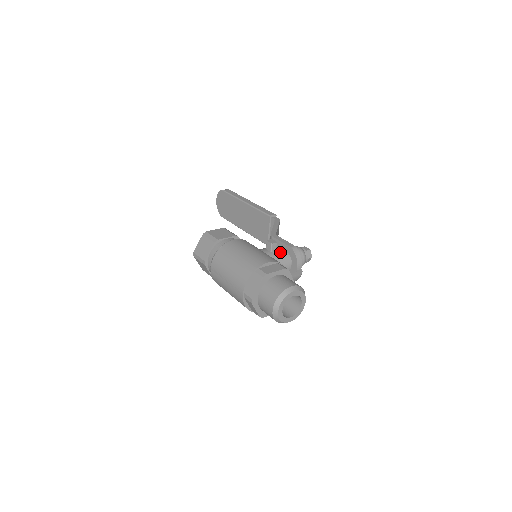
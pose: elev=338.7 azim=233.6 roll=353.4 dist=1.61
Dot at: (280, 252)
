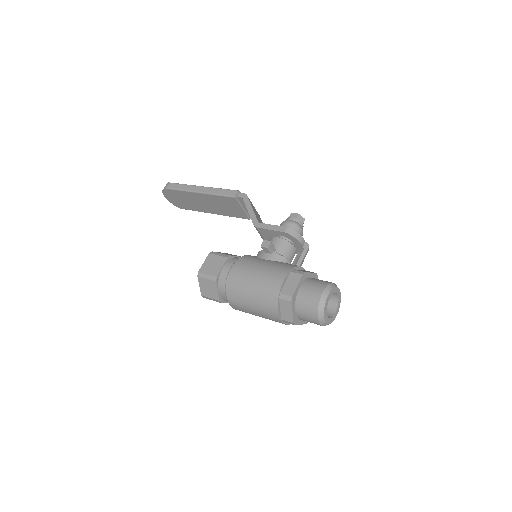
Dot at: (278, 244)
